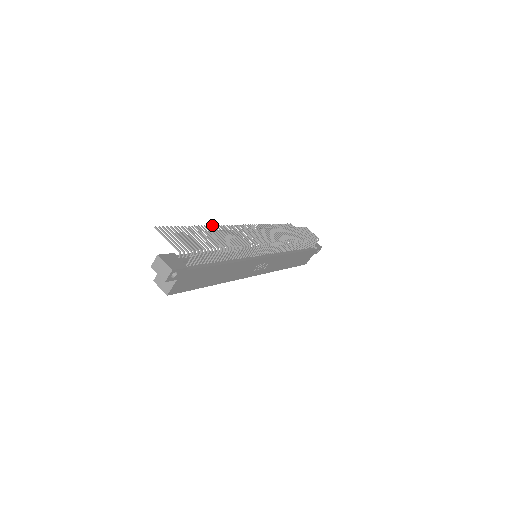
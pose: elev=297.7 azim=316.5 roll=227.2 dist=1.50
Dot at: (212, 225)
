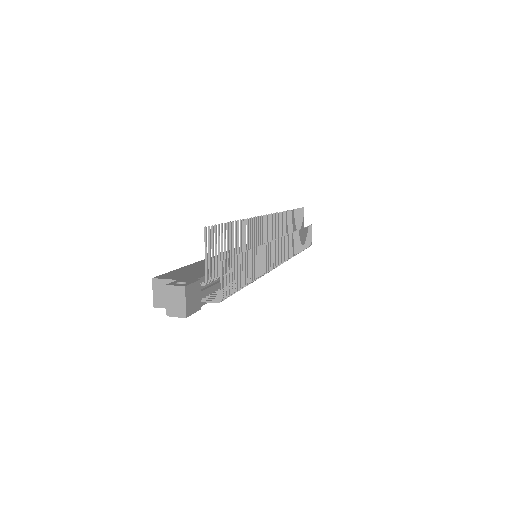
Dot at: occluded
